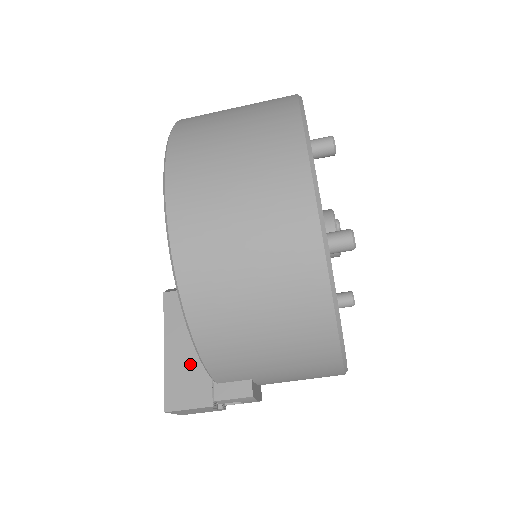
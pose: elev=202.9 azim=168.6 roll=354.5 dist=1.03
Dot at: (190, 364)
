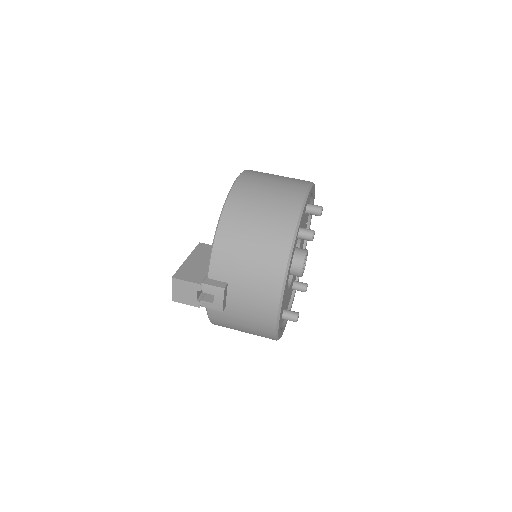
Dot at: (198, 268)
